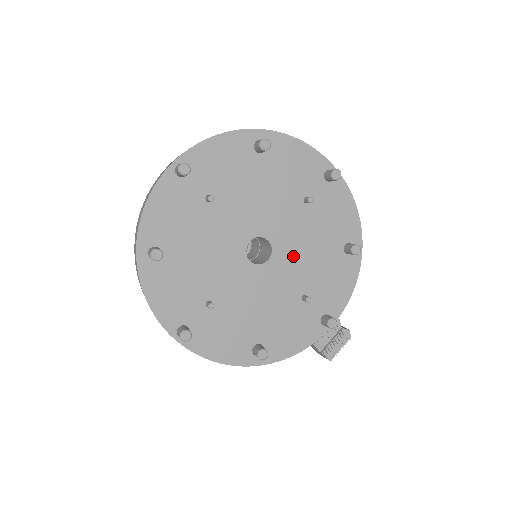
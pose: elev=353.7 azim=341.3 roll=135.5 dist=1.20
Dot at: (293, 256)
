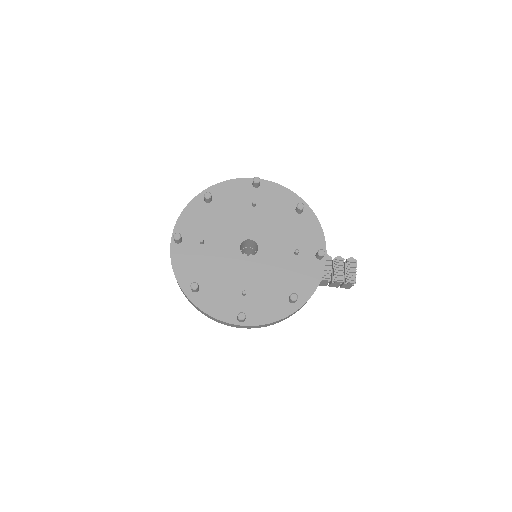
Dot at: (270, 237)
